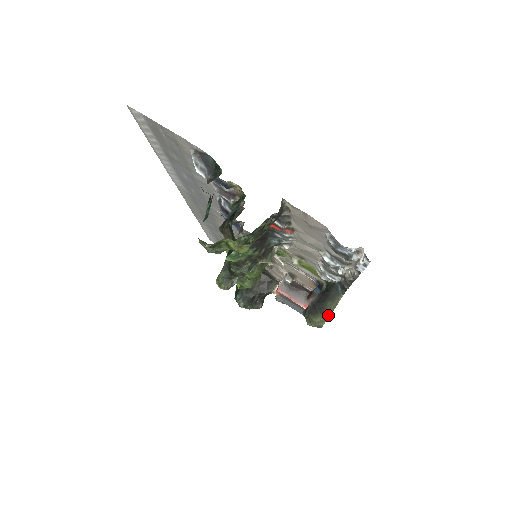
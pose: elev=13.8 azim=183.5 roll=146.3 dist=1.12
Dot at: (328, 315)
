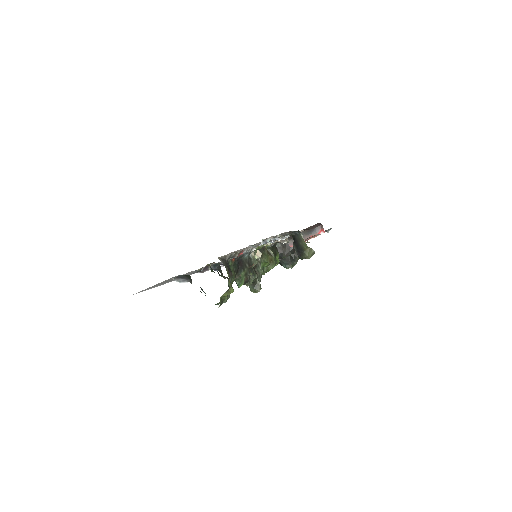
Dot at: (308, 248)
